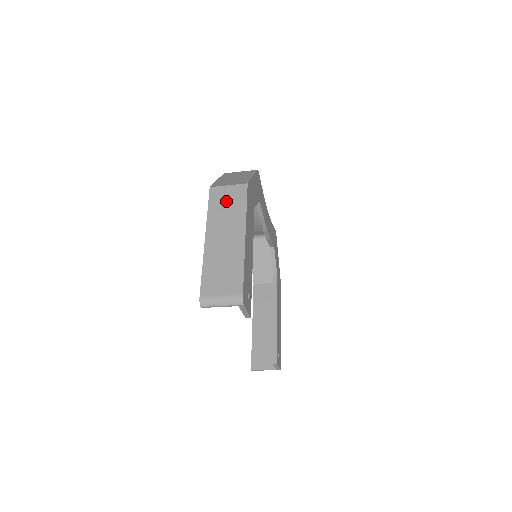
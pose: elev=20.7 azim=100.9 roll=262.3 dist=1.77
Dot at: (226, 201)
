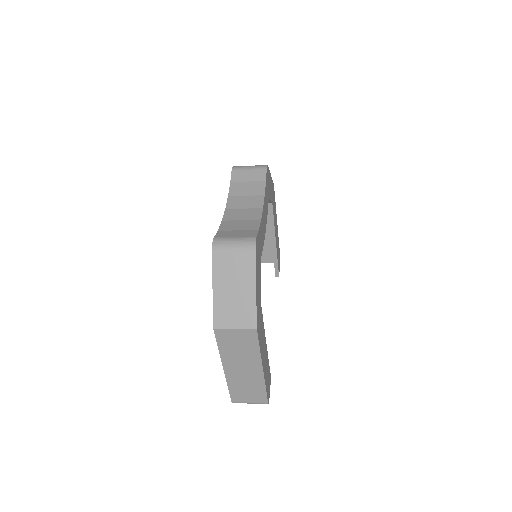
Dot at: (236, 343)
